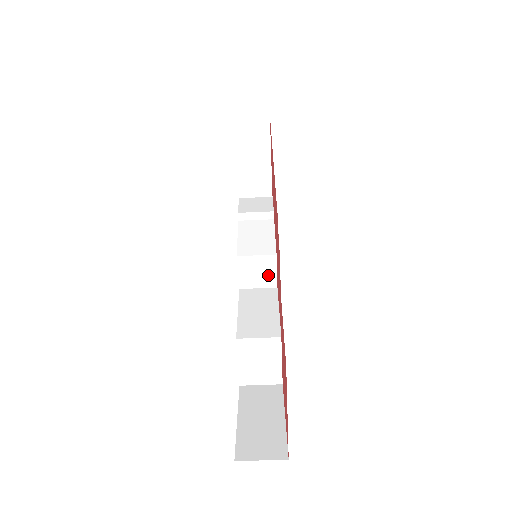
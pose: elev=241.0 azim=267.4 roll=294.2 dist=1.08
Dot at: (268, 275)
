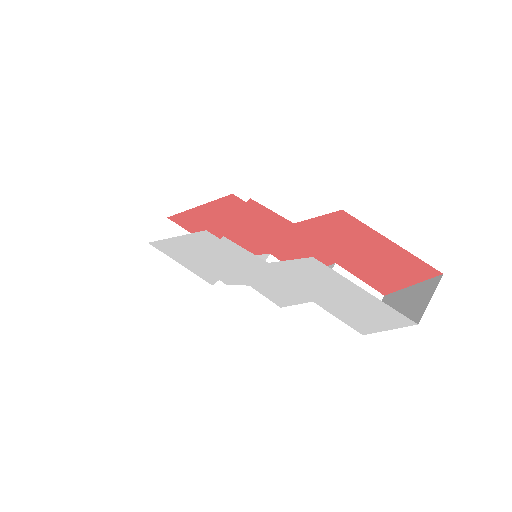
Dot at: occluded
